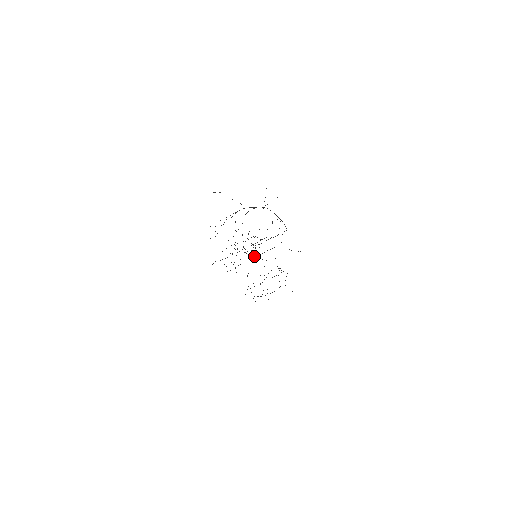
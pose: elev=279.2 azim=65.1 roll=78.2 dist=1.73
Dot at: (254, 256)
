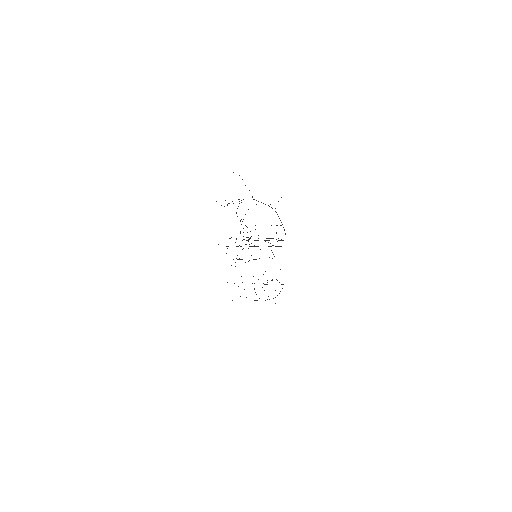
Dot at: occluded
